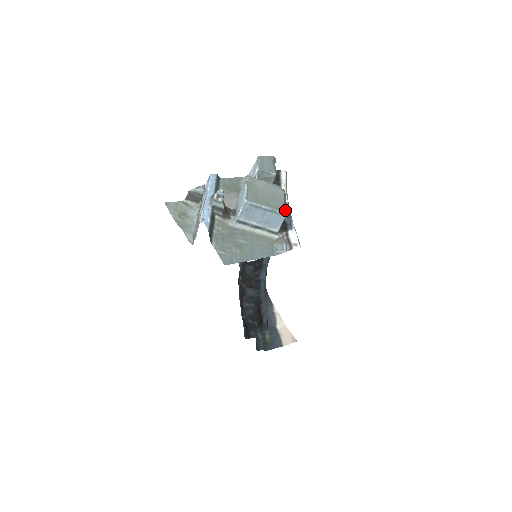
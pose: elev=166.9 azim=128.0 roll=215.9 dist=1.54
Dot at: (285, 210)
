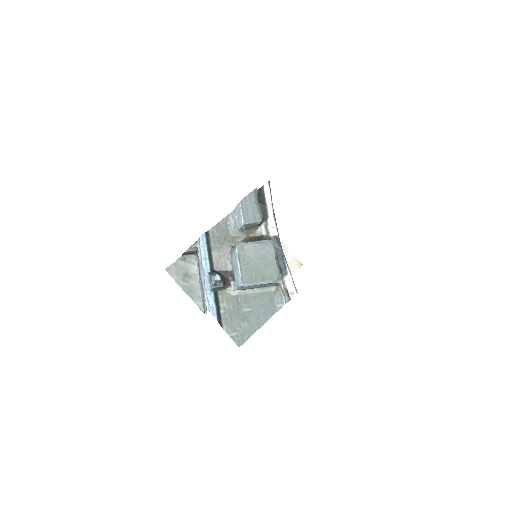
Dot at: (279, 276)
